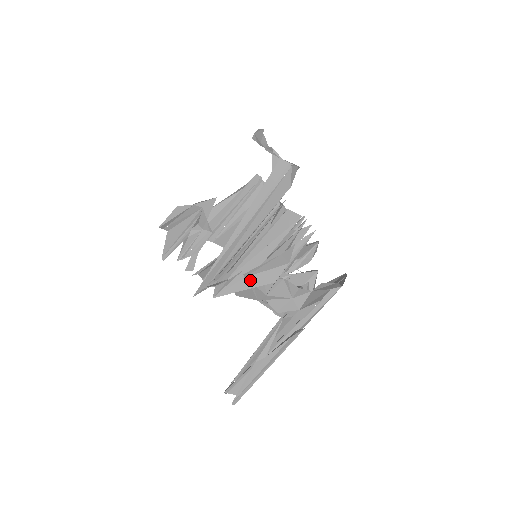
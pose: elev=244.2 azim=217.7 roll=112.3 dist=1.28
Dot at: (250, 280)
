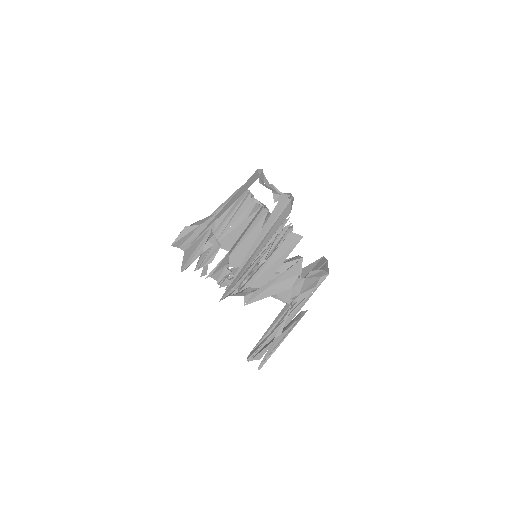
Dot at: (272, 289)
